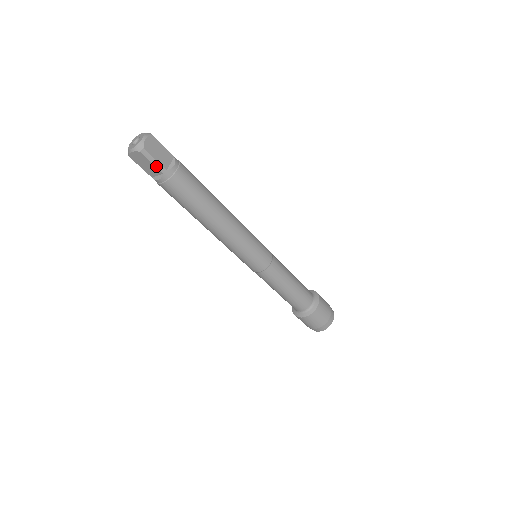
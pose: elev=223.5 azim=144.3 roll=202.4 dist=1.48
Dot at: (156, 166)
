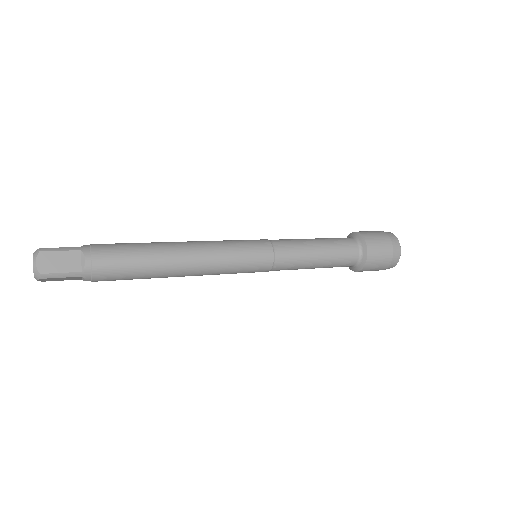
Dot at: (68, 276)
